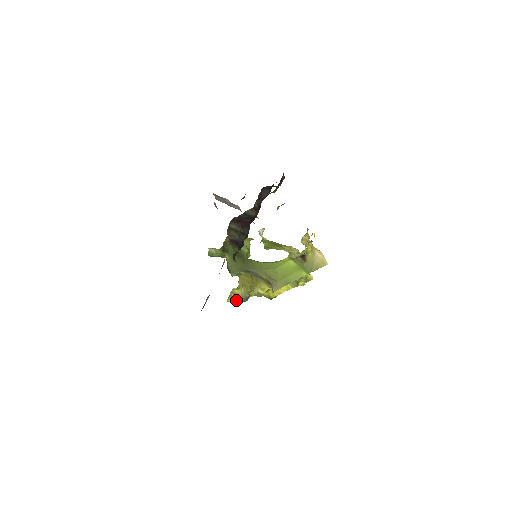
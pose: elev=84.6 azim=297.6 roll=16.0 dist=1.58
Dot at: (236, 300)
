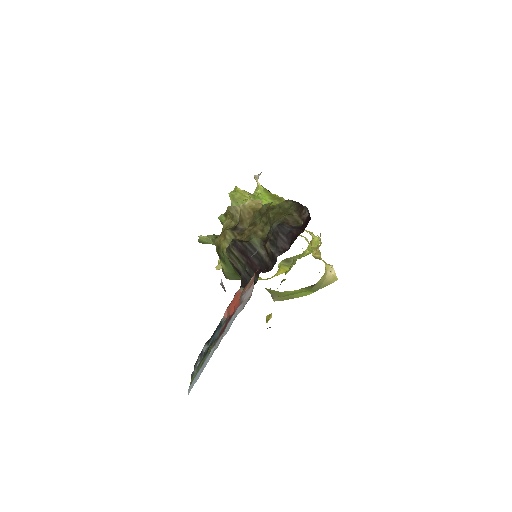
Dot at: occluded
